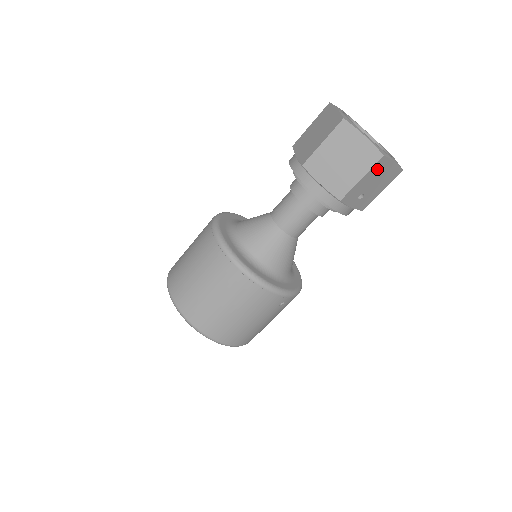
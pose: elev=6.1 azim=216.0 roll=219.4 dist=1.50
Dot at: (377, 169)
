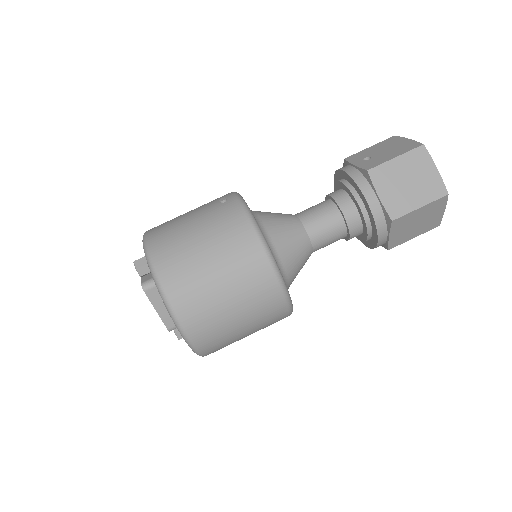
Dot at: occluded
